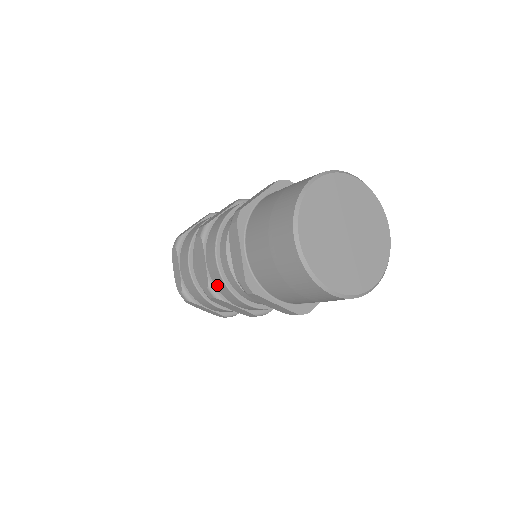
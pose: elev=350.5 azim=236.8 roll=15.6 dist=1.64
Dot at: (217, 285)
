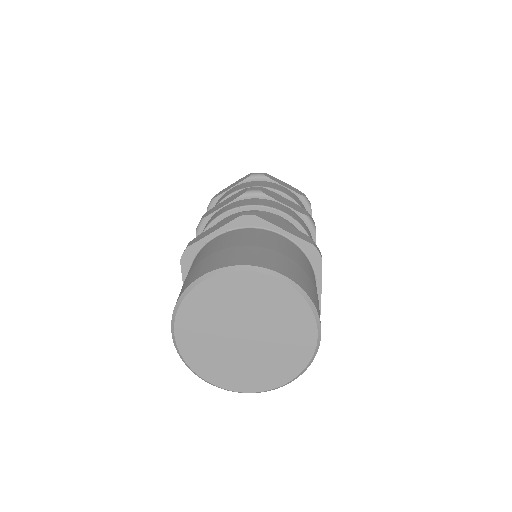
Dot at: occluded
